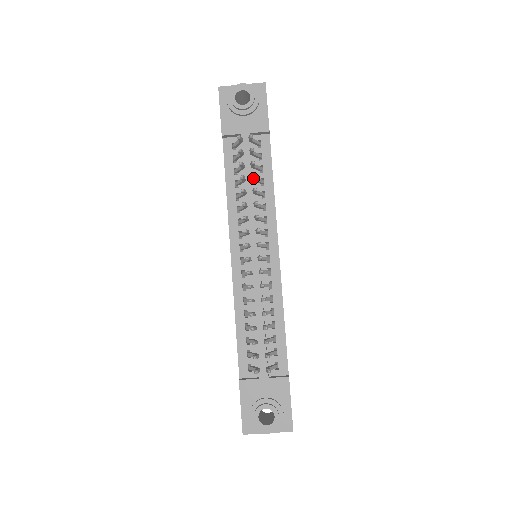
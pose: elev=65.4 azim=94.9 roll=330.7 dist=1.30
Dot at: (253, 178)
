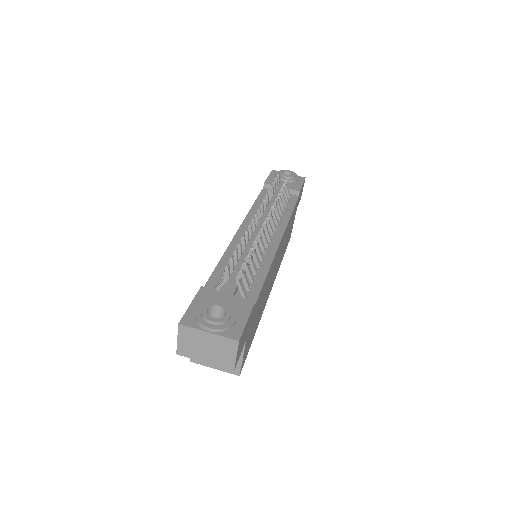
Dot at: occluded
